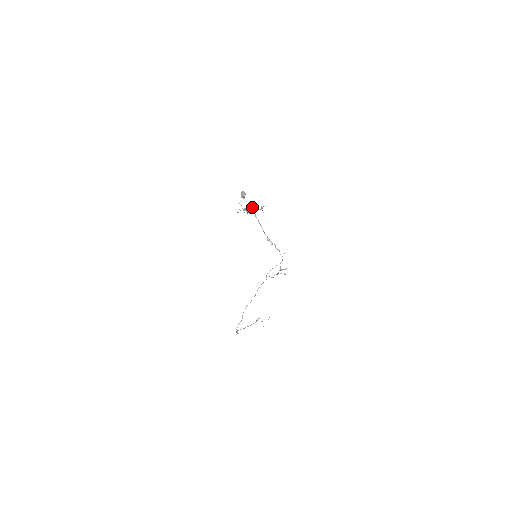
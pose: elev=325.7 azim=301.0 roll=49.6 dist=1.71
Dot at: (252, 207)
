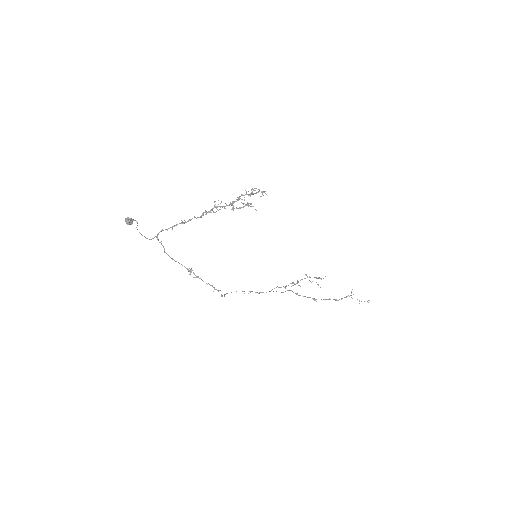
Dot at: occluded
